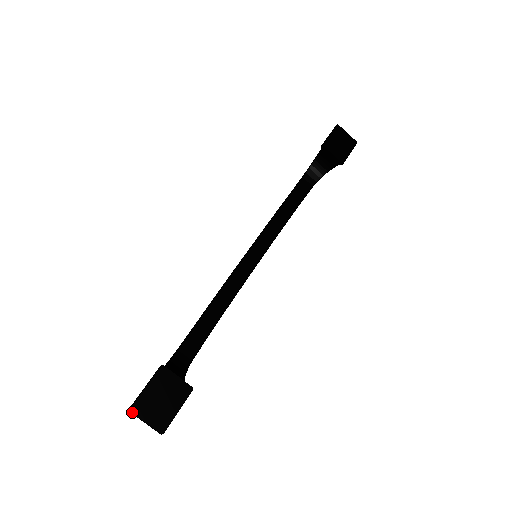
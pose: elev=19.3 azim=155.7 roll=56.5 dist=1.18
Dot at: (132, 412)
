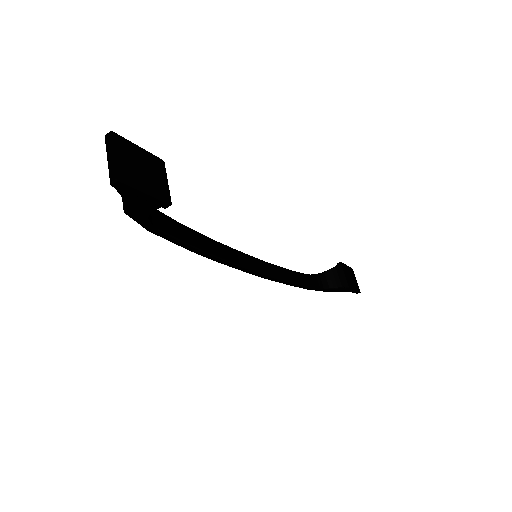
Dot at: (111, 134)
